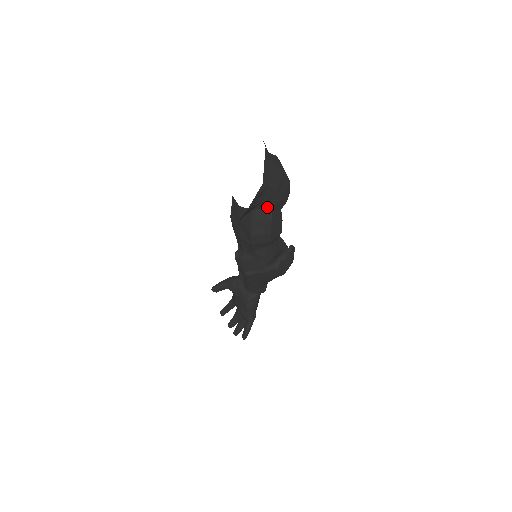
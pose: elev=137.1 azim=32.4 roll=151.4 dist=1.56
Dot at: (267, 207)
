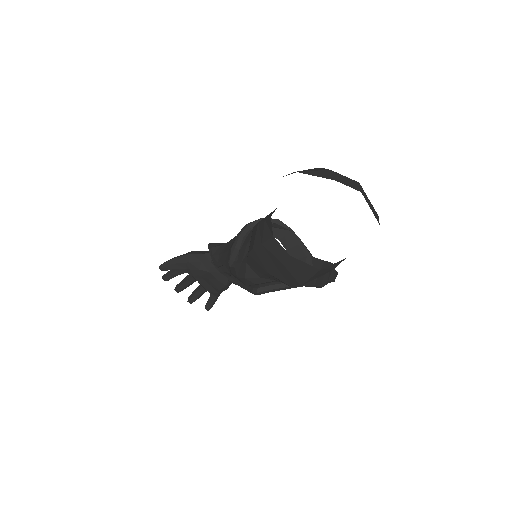
Dot at: (340, 261)
